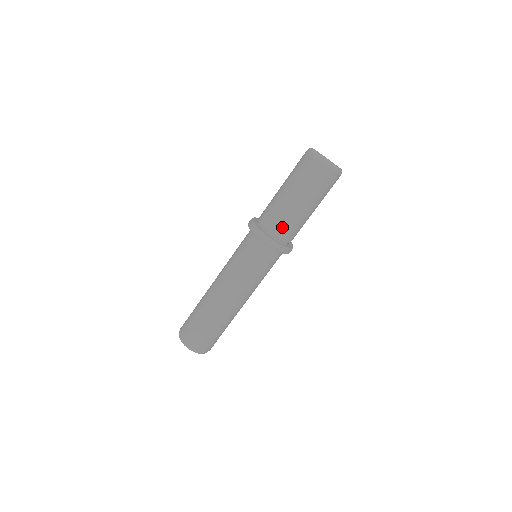
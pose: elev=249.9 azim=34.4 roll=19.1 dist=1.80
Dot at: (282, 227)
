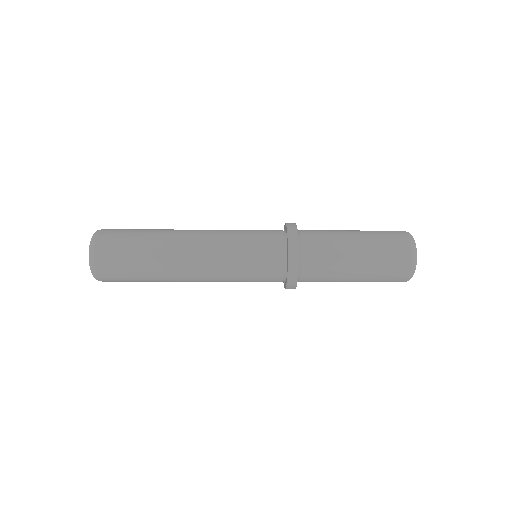
Dot at: occluded
